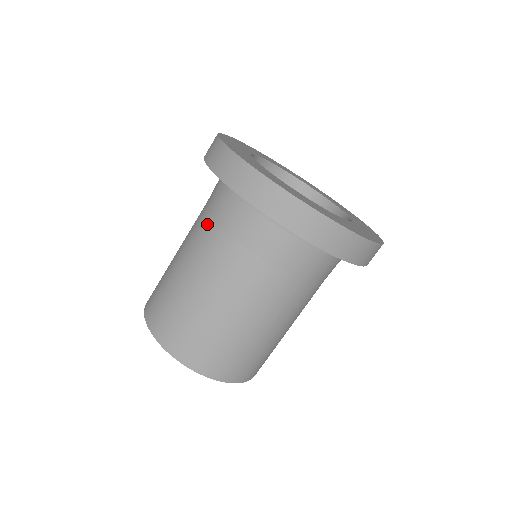
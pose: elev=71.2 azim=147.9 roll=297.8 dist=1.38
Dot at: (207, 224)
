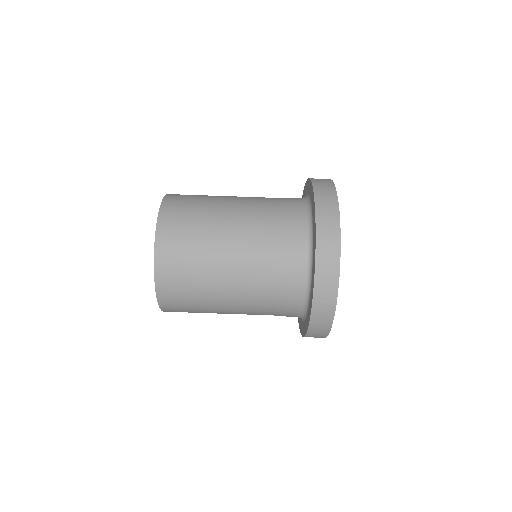
Dot at: occluded
